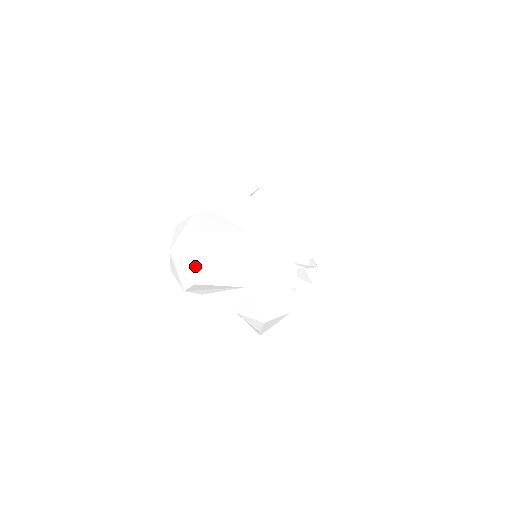
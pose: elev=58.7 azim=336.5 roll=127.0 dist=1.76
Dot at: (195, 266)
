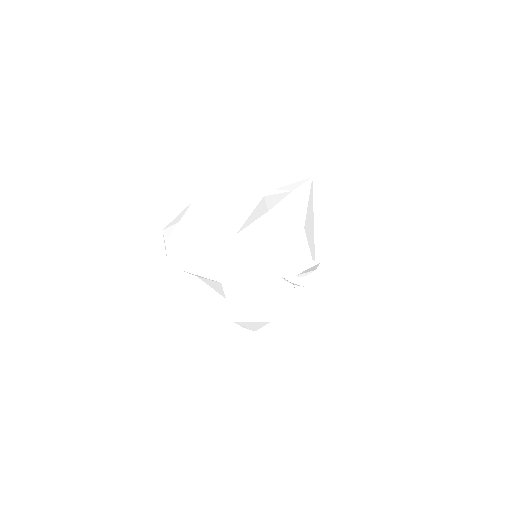
Dot at: (170, 250)
